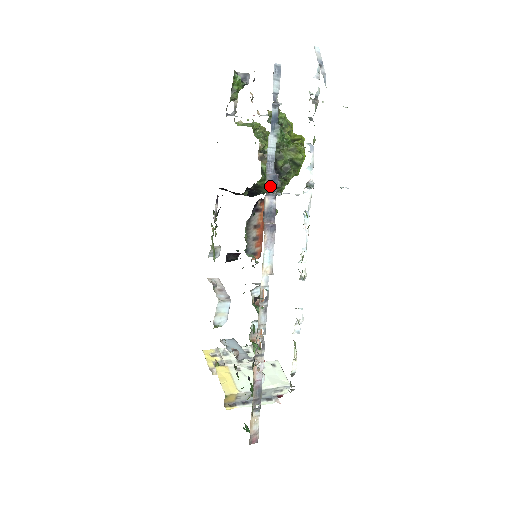
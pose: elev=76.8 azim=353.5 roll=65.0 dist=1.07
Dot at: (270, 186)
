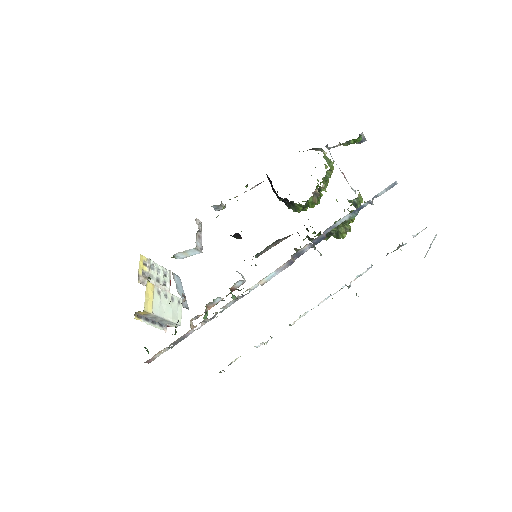
Dot at: (316, 240)
